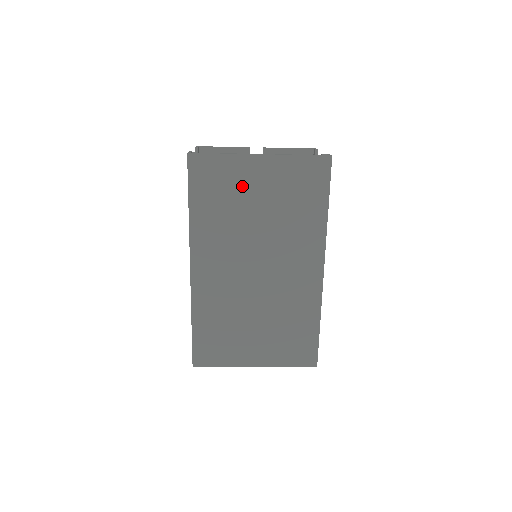
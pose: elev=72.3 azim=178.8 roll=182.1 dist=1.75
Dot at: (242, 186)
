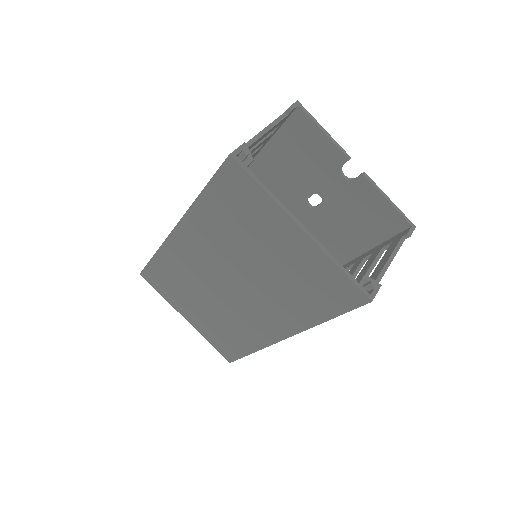
Dot at: (263, 230)
